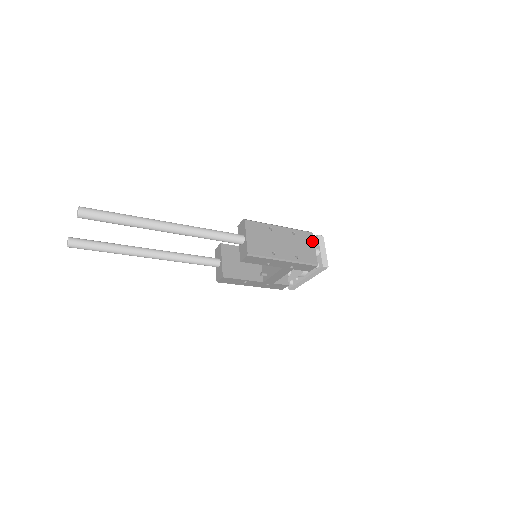
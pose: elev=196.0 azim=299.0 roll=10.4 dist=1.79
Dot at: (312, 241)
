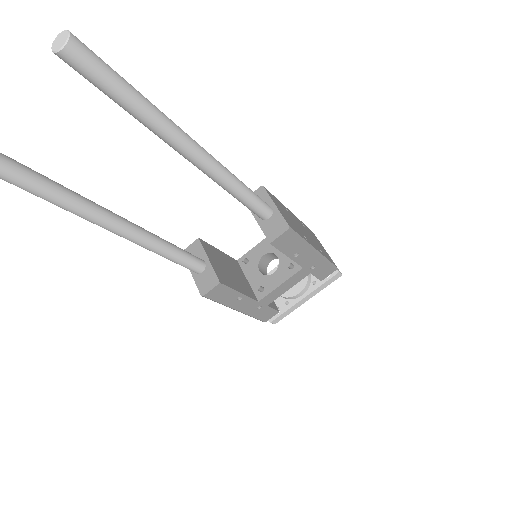
Dot at: (318, 241)
